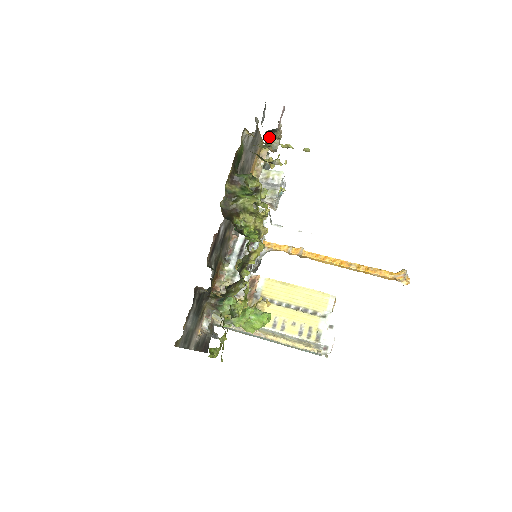
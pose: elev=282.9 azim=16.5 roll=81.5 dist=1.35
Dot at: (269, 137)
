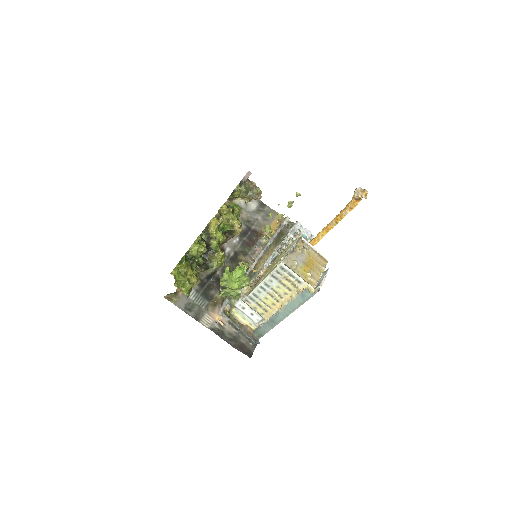
Dot at: (240, 187)
